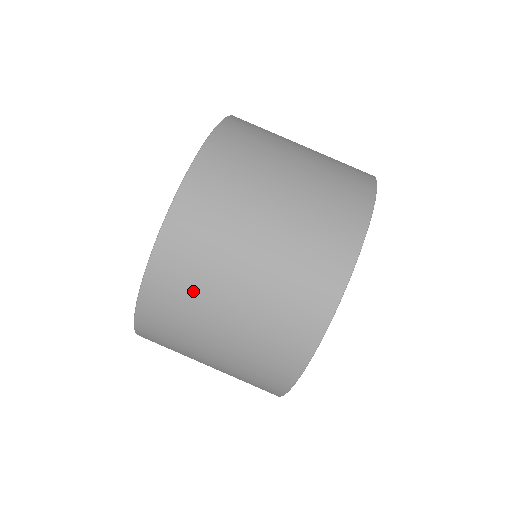
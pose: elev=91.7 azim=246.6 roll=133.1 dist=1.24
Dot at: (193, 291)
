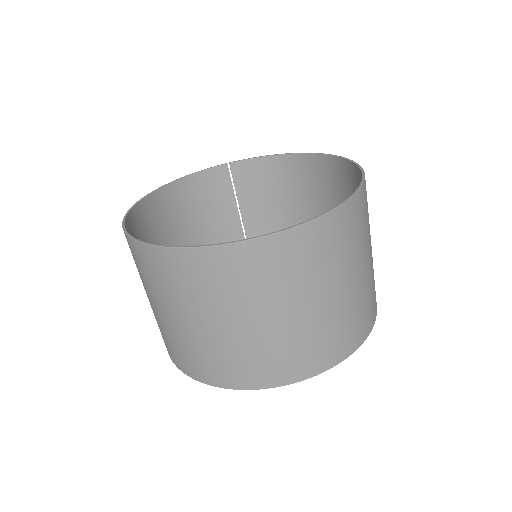
Dot at: (142, 275)
